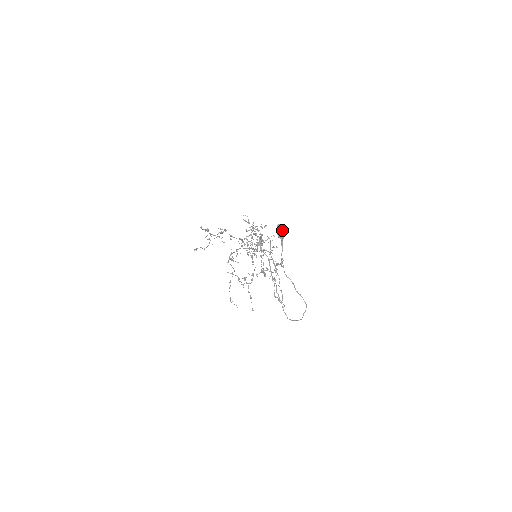
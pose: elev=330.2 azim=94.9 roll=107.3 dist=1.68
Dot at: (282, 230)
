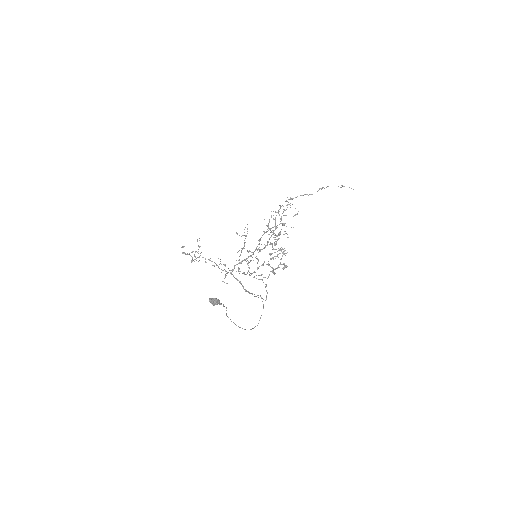
Dot at: (212, 303)
